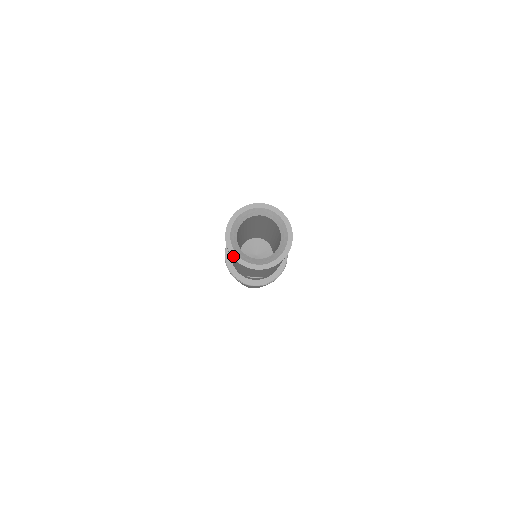
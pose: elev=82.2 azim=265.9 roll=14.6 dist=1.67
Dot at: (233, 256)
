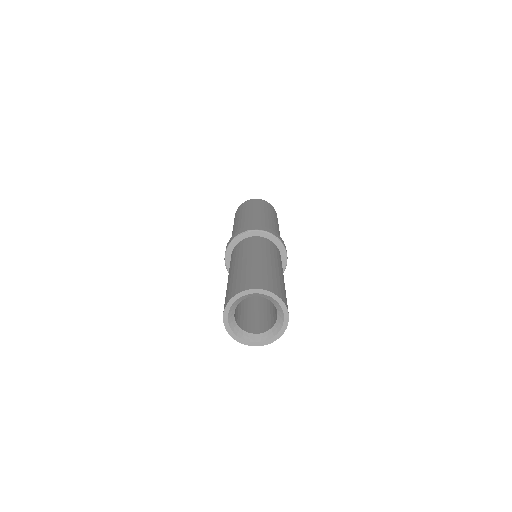
Dot at: (232, 336)
